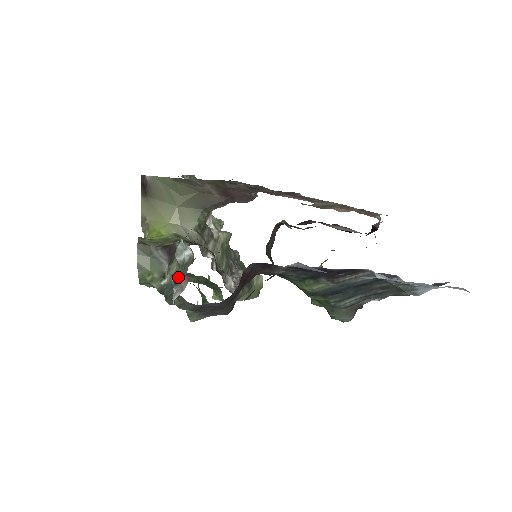
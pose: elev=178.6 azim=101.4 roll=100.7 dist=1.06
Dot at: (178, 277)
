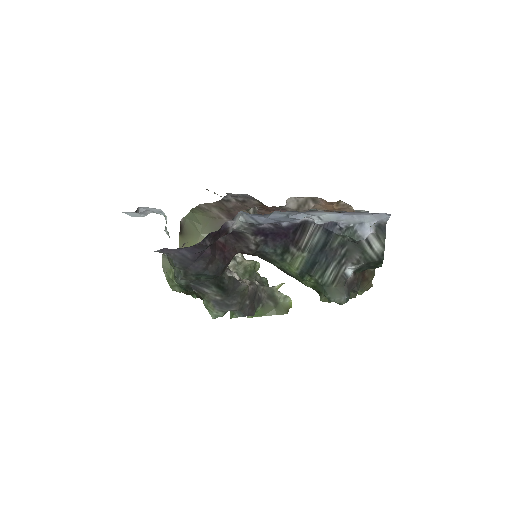
Dot at: occluded
